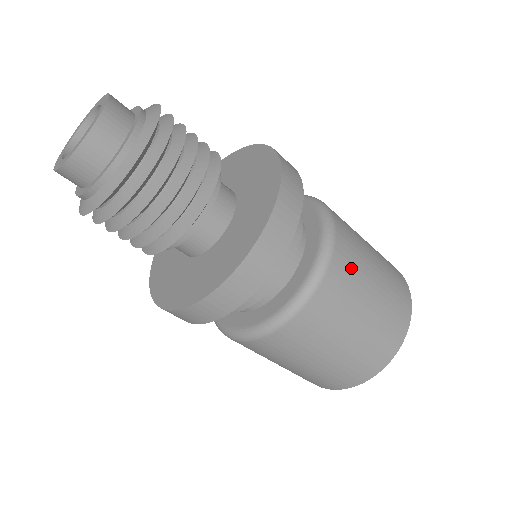
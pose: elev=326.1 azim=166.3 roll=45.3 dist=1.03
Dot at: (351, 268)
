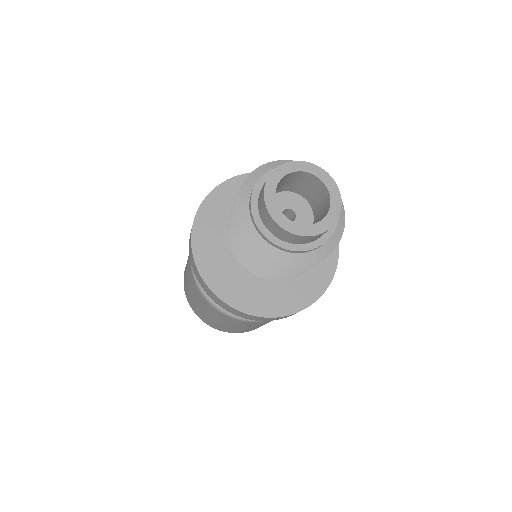
Dot at: occluded
